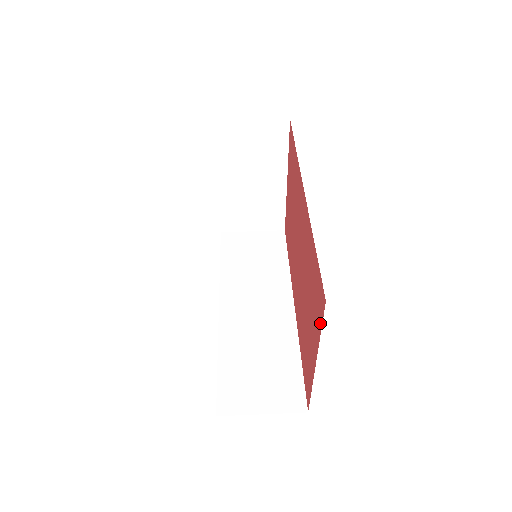
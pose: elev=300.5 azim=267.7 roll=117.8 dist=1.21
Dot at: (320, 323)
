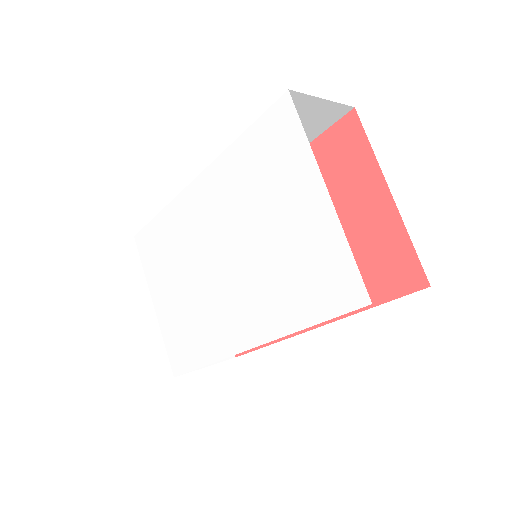
Dot at: (363, 143)
